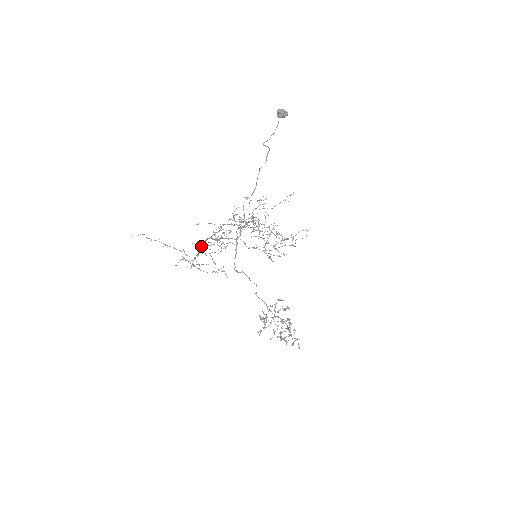
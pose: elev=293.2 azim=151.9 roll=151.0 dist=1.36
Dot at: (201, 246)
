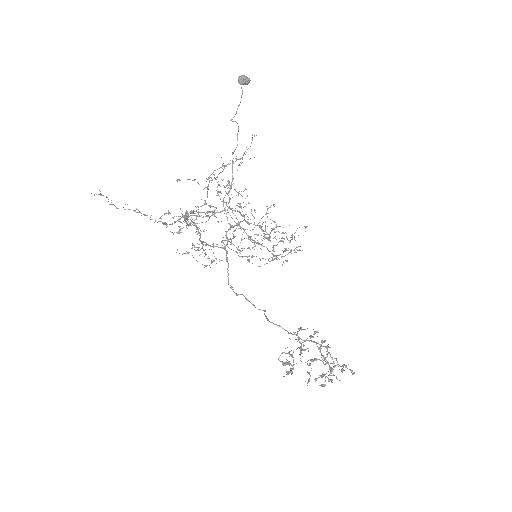
Dot at: (187, 216)
